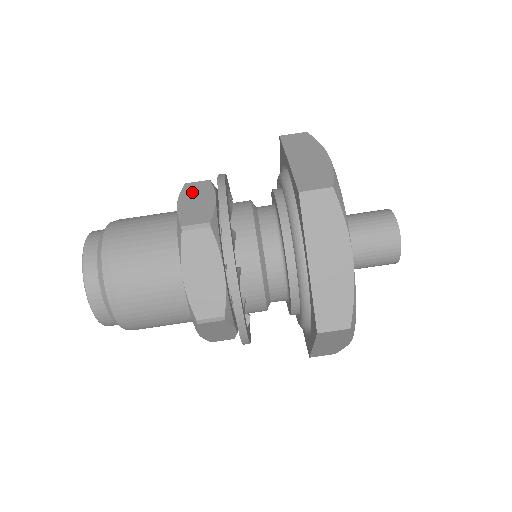
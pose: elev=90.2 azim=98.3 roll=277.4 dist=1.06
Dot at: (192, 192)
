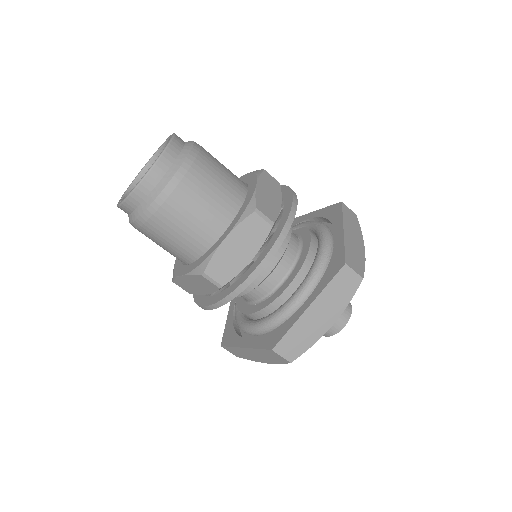
Dot at: (247, 233)
